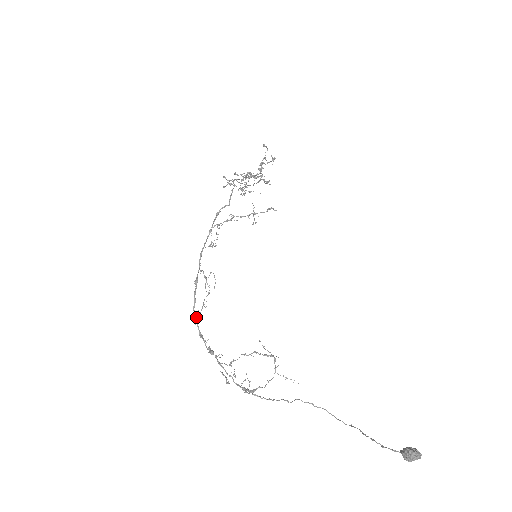
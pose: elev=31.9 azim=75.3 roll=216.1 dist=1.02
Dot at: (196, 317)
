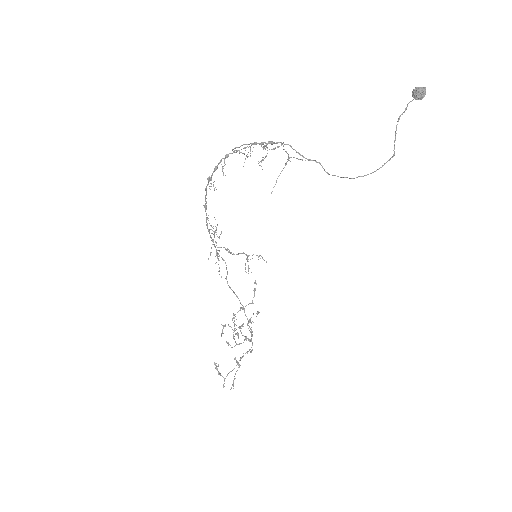
Dot at: (209, 181)
